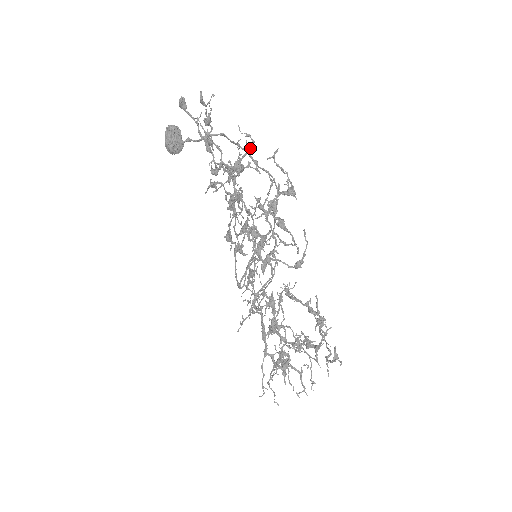
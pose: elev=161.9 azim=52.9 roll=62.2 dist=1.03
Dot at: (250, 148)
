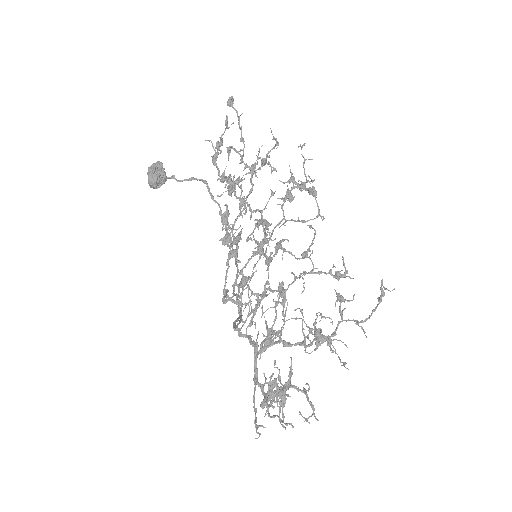
Dot at: (278, 145)
